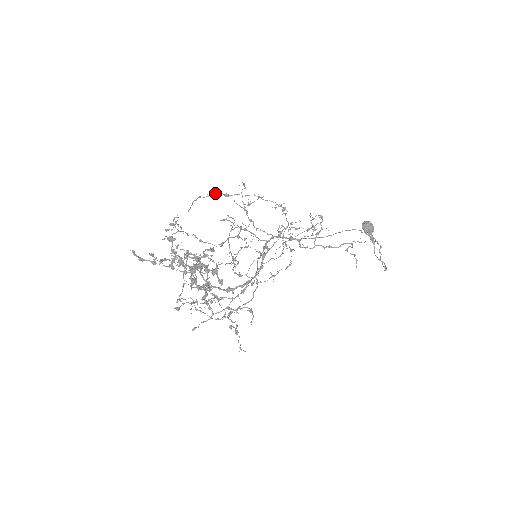
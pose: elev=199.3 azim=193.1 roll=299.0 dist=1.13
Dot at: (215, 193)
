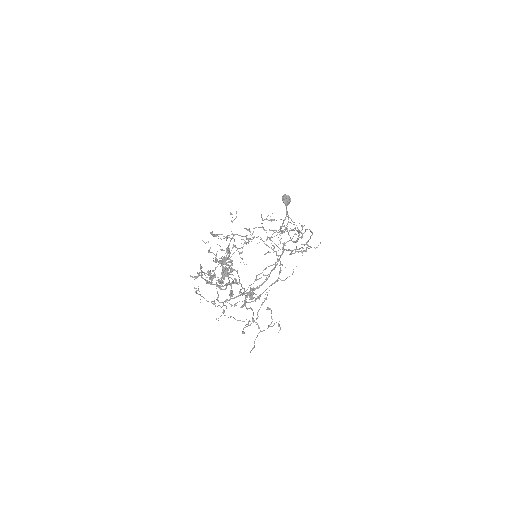
Dot at: occluded
